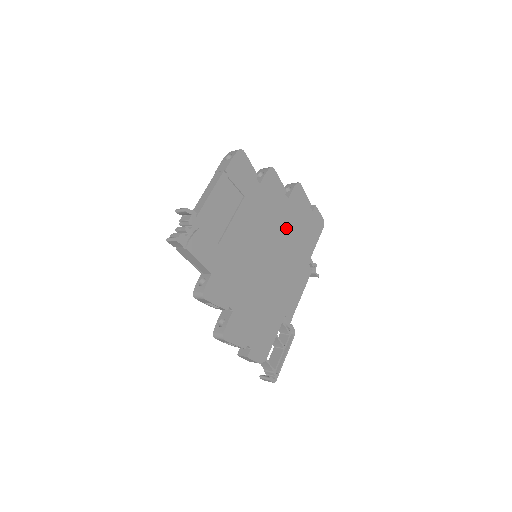
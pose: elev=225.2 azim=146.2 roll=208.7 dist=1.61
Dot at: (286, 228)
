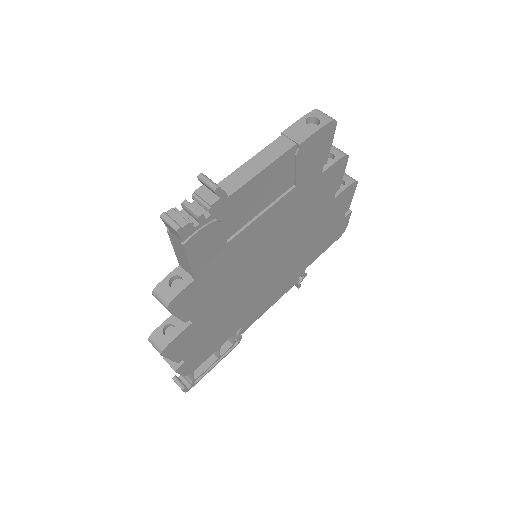
Dot at: (308, 232)
